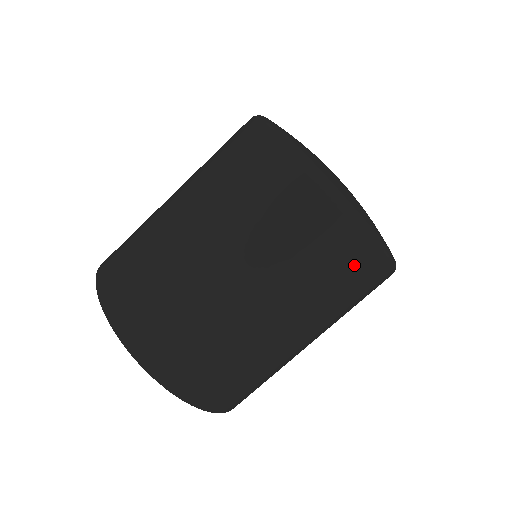
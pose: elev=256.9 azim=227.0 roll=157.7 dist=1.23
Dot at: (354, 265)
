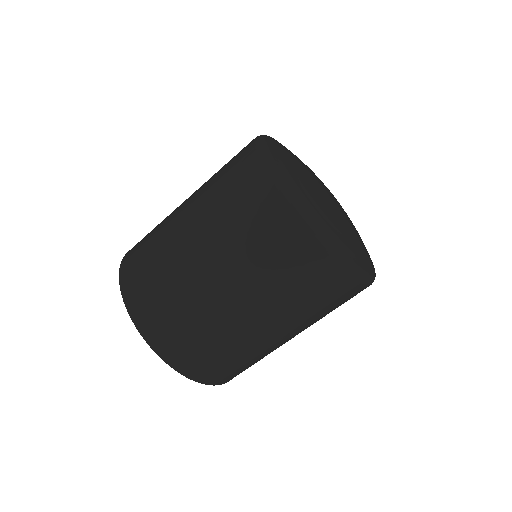
Dot at: (353, 296)
